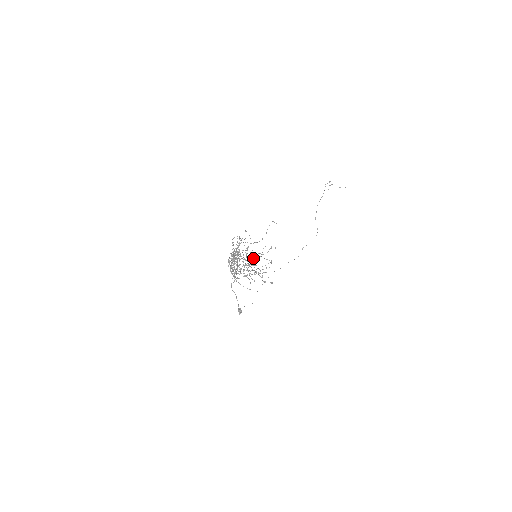
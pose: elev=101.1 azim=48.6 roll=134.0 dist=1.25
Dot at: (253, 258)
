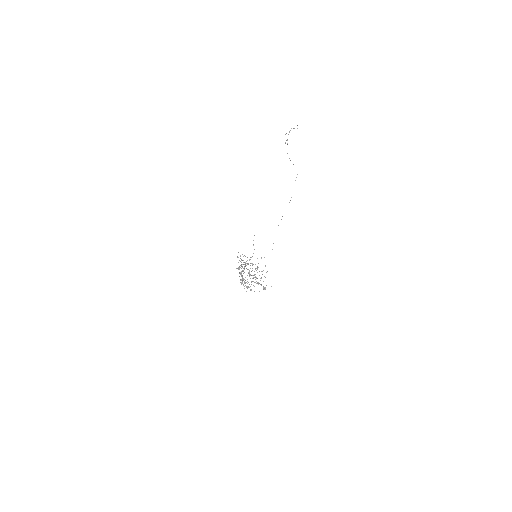
Dot at: occluded
